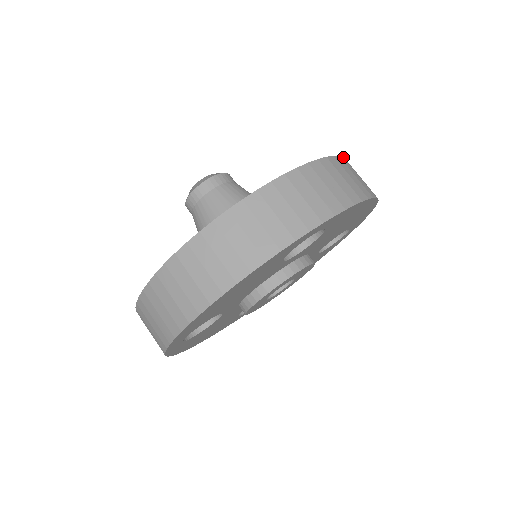
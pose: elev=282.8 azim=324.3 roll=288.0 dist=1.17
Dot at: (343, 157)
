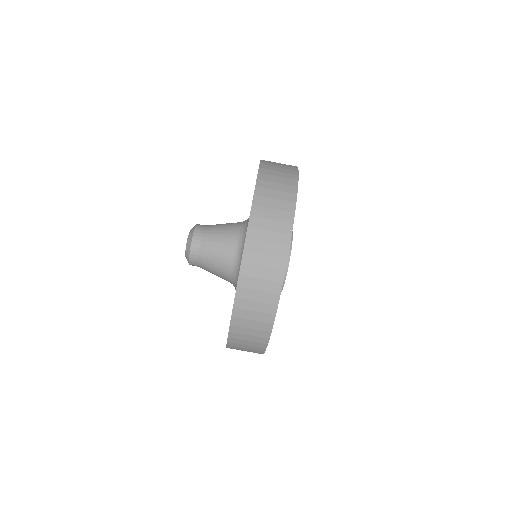
Dot at: (241, 260)
